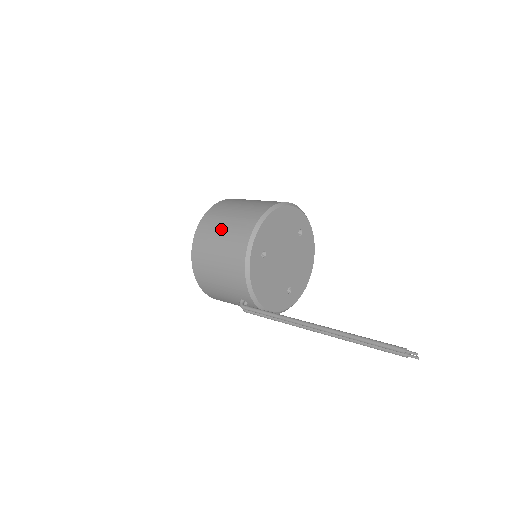
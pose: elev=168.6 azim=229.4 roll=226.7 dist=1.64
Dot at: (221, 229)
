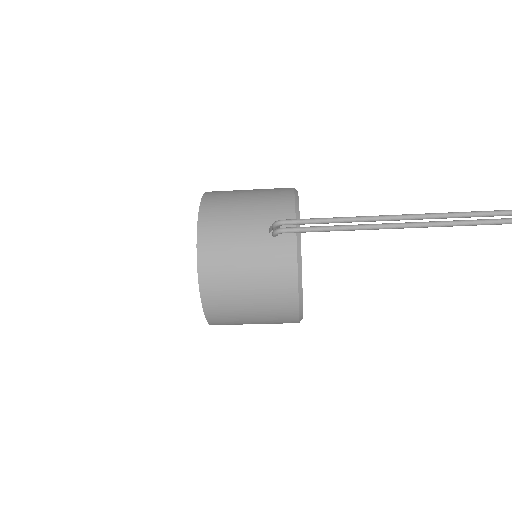
Dot at: occluded
